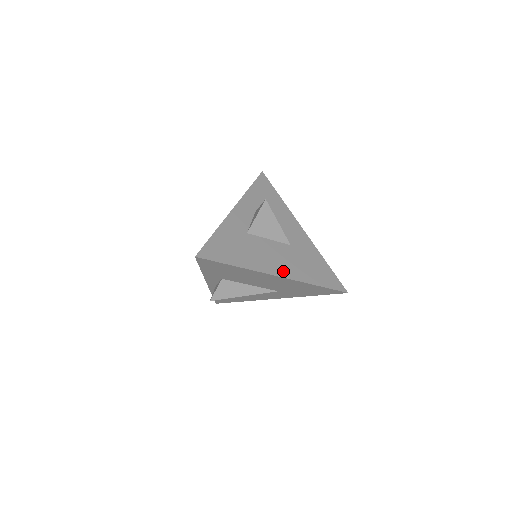
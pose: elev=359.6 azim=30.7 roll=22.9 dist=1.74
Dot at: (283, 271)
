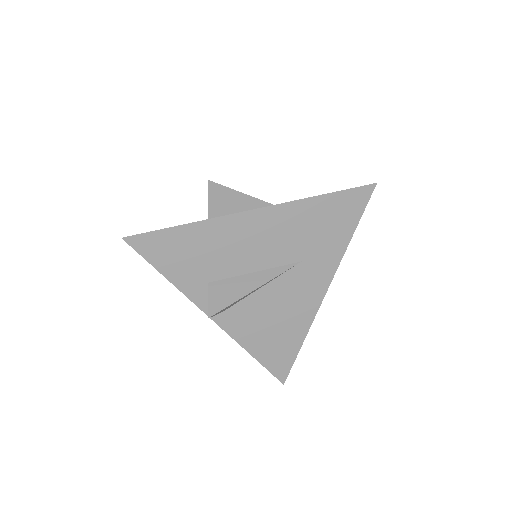
Dot at: occluded
